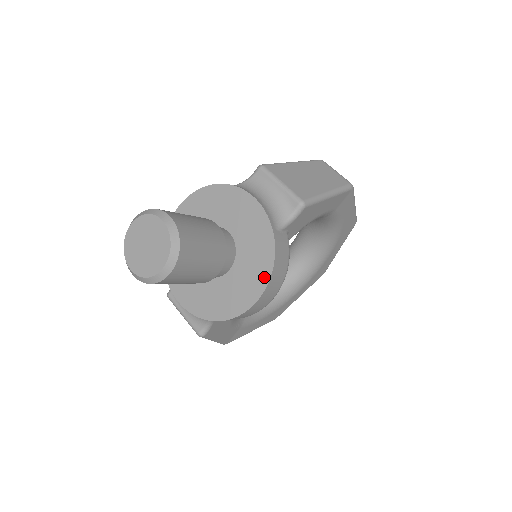
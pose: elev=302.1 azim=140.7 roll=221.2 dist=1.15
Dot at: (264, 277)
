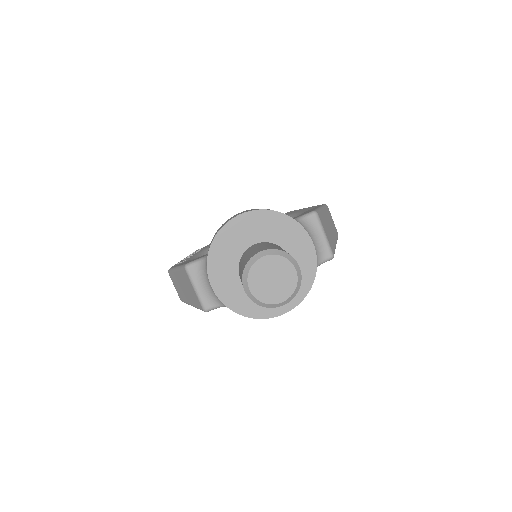
Dot at: (295, 302)
